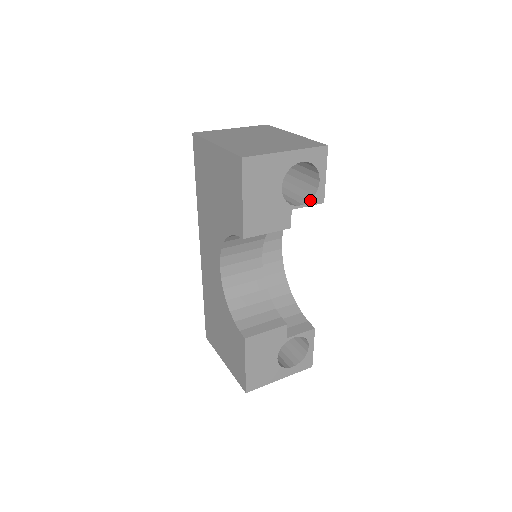
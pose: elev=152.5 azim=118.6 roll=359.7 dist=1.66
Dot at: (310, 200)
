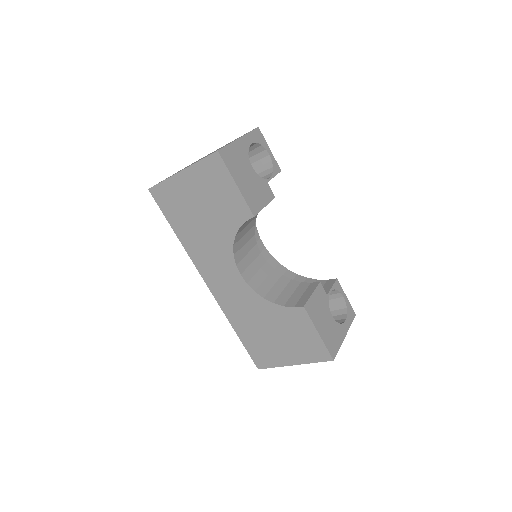
Dot at: (273, 171)
